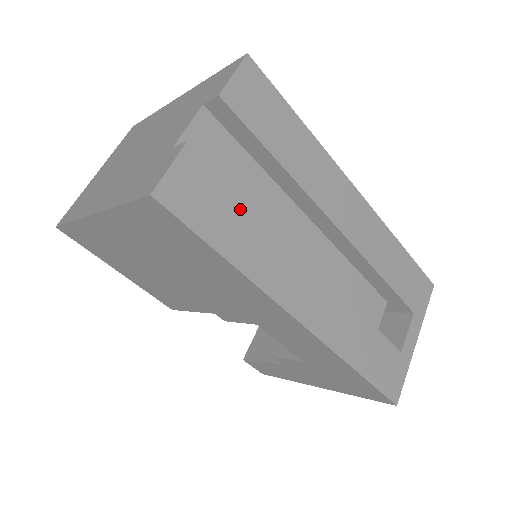
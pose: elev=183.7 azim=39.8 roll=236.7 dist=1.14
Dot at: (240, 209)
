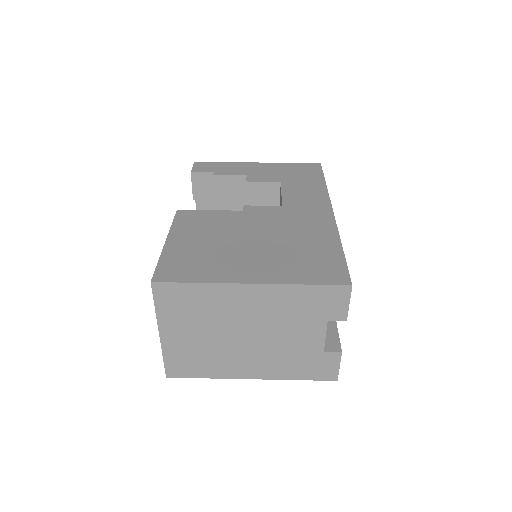
Dot at: occluded
